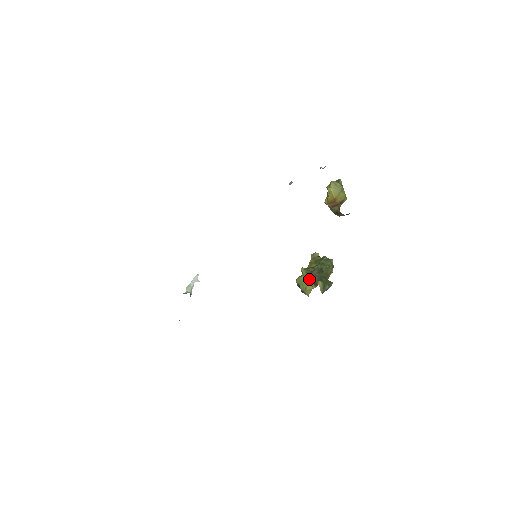
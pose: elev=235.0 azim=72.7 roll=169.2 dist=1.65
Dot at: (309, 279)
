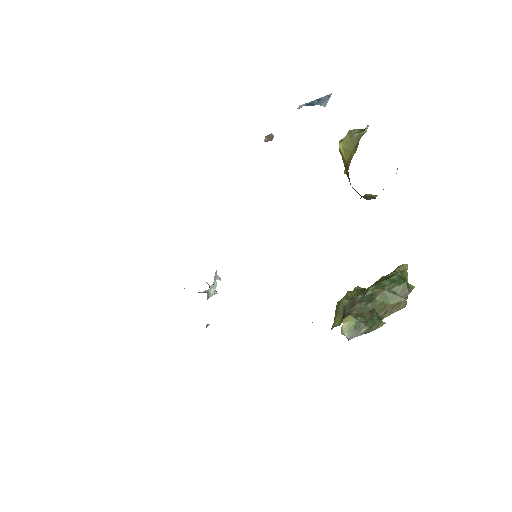
Dot at: (342, 308)
